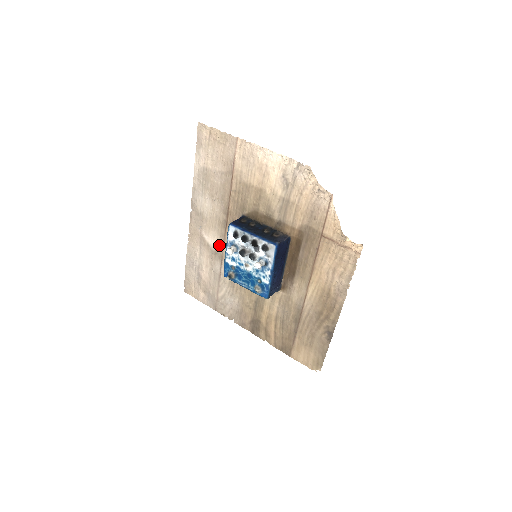
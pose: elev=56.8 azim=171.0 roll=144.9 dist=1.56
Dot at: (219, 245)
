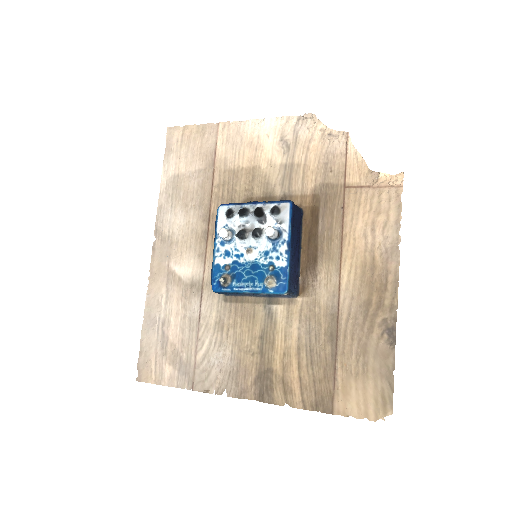
Dot at: (197, 271)
